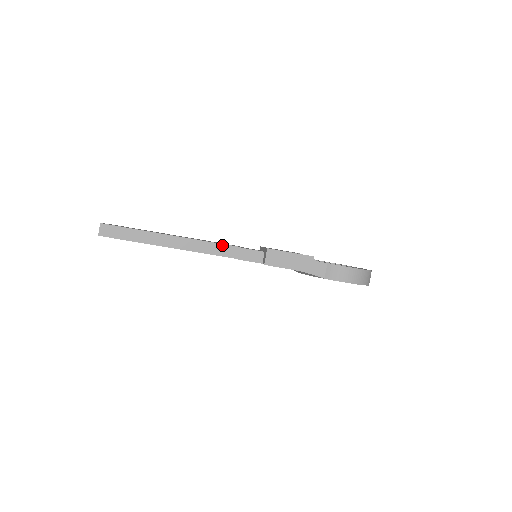
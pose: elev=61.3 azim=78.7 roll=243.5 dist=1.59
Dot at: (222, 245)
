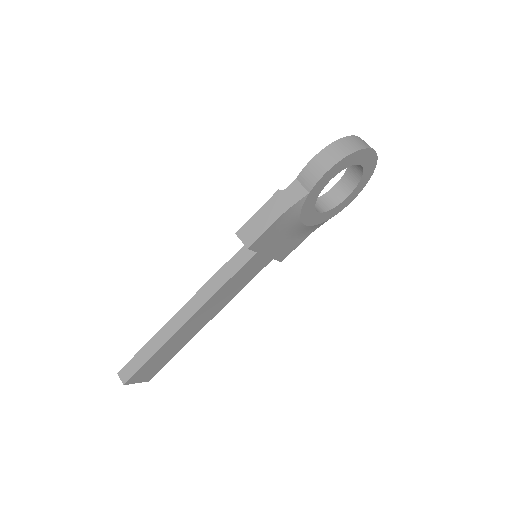
Dot at: (211, 279)
